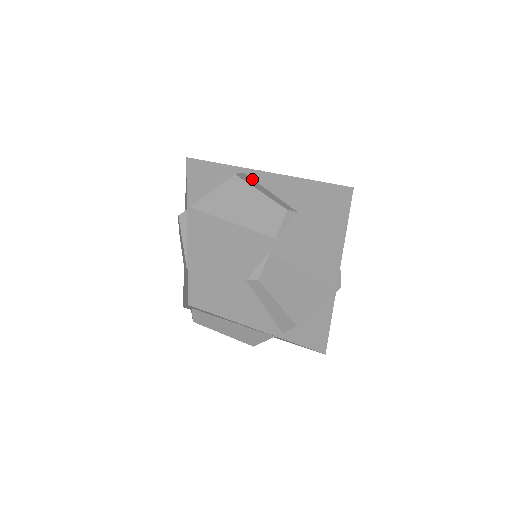
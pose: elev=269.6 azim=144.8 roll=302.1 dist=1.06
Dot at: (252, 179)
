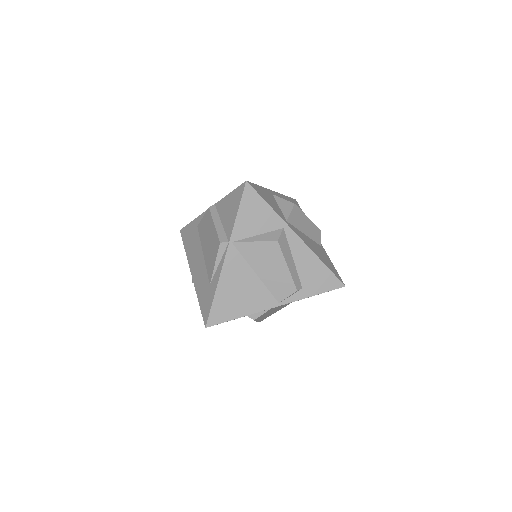
Dot at: (287, 240)
